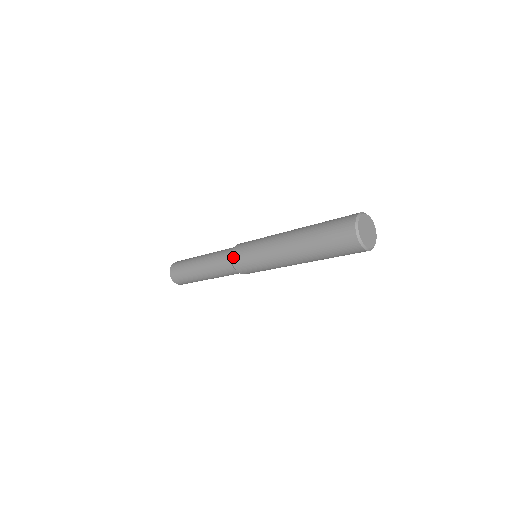
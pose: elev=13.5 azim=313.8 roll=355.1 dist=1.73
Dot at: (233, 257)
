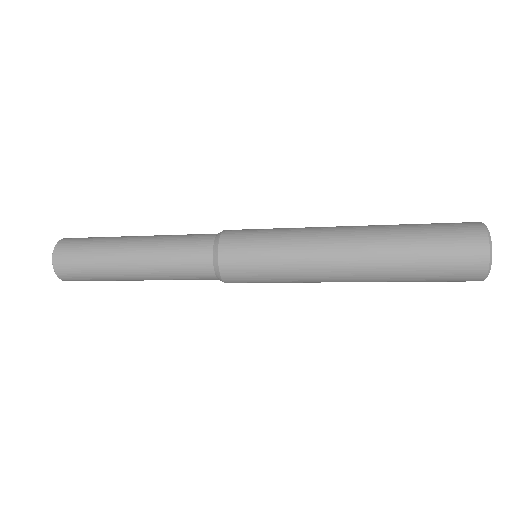
Dot at: (225, 233)
